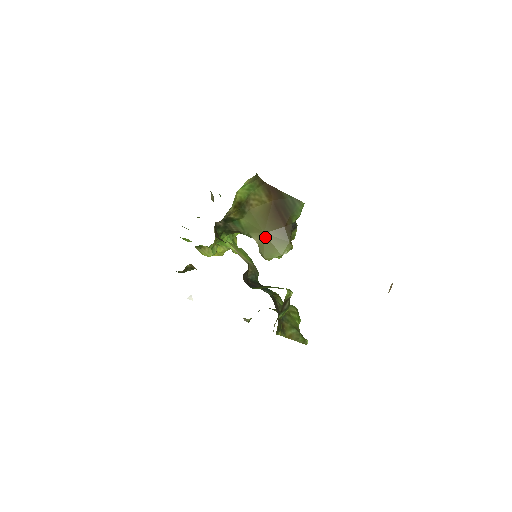
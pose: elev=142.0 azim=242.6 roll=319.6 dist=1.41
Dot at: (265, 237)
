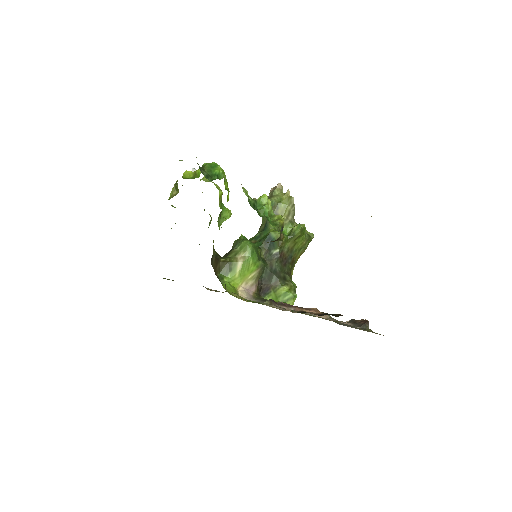
Dot at: occluded
